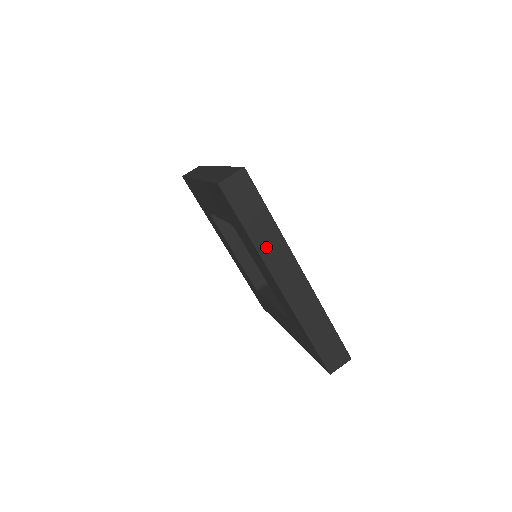
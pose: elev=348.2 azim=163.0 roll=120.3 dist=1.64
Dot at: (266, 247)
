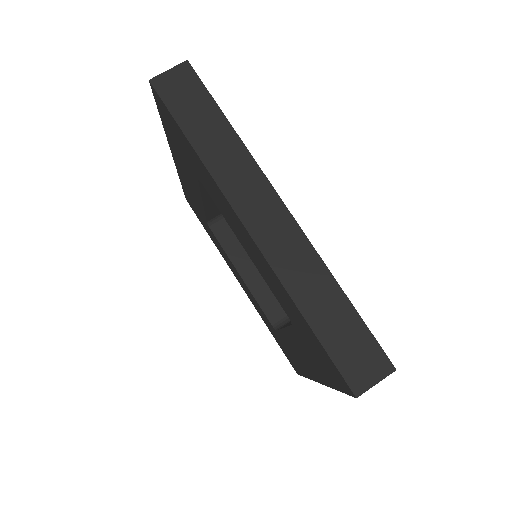
Dot at: (222, 166)
